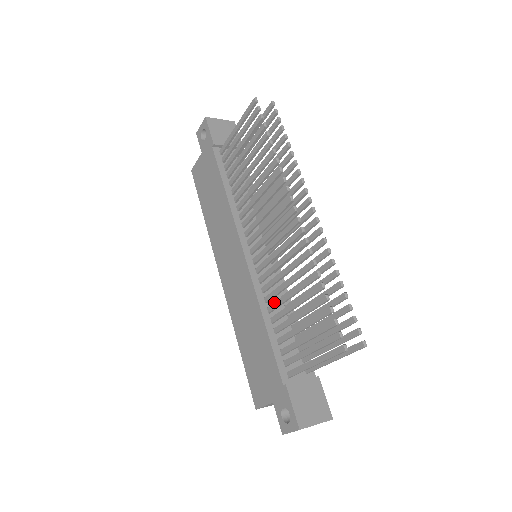
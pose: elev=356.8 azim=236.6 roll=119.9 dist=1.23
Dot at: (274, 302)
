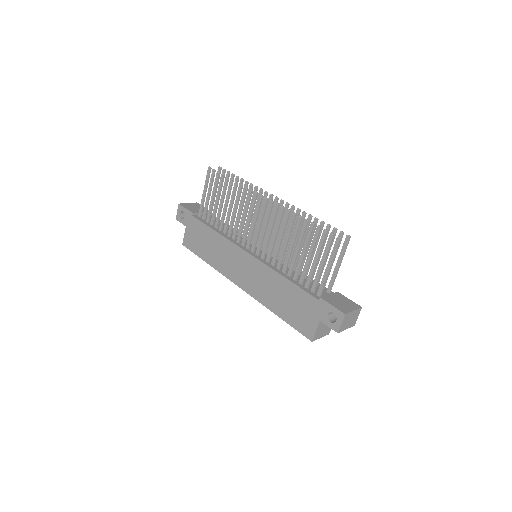
Dot at: (284, 263)
